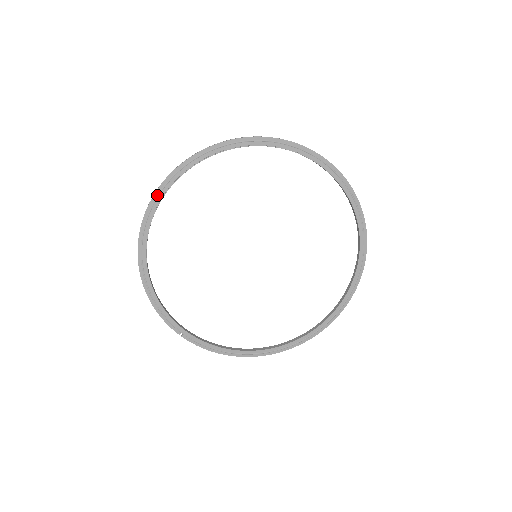
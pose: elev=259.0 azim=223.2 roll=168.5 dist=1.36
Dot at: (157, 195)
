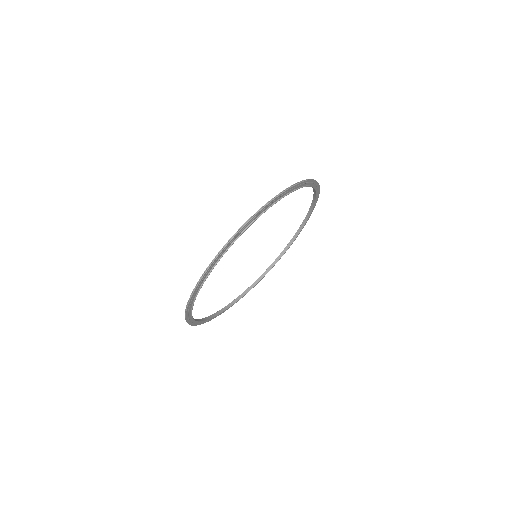
Dot at: (189, 321)
